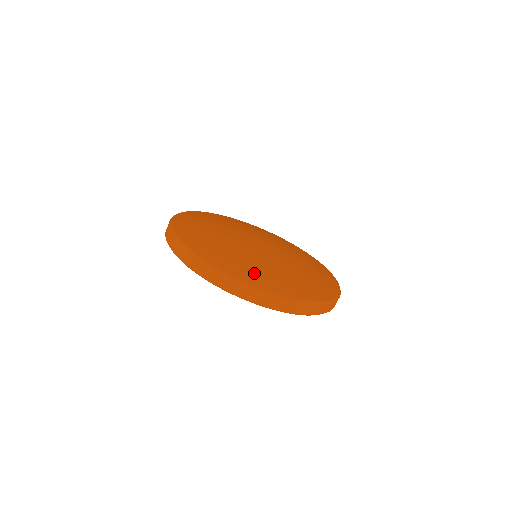
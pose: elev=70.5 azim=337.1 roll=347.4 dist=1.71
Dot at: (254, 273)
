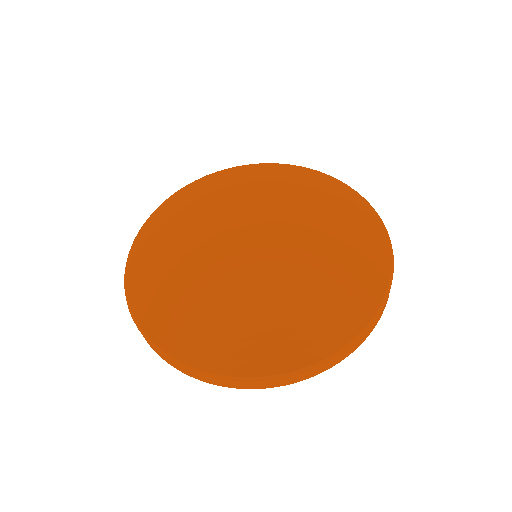
Dot at: (319, 326)
